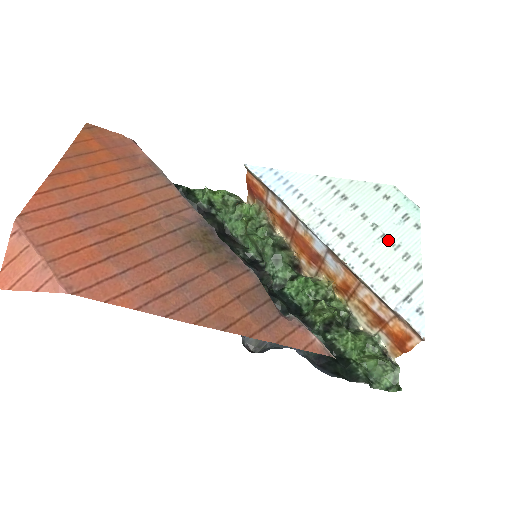
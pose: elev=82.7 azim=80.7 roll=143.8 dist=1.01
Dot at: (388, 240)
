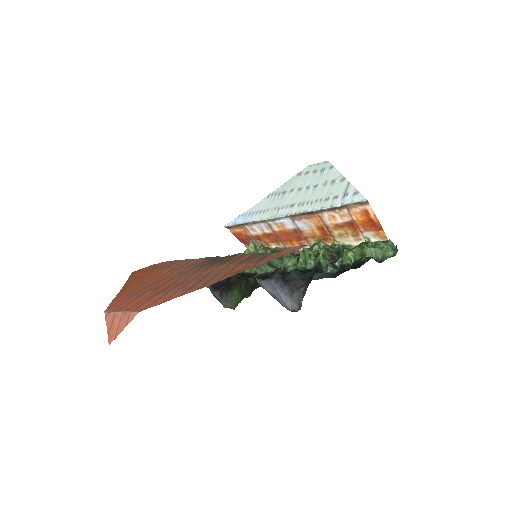
Dot at: (319, 186)
